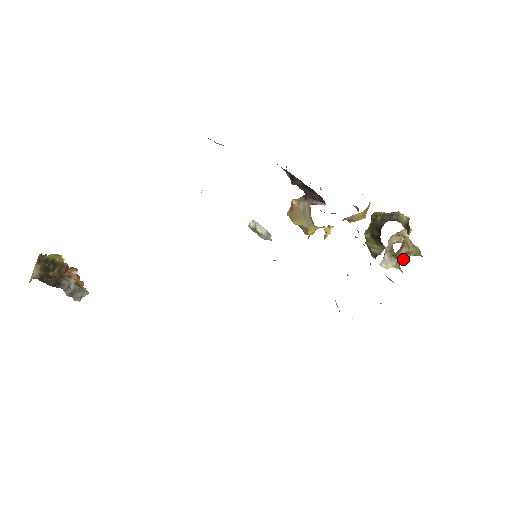
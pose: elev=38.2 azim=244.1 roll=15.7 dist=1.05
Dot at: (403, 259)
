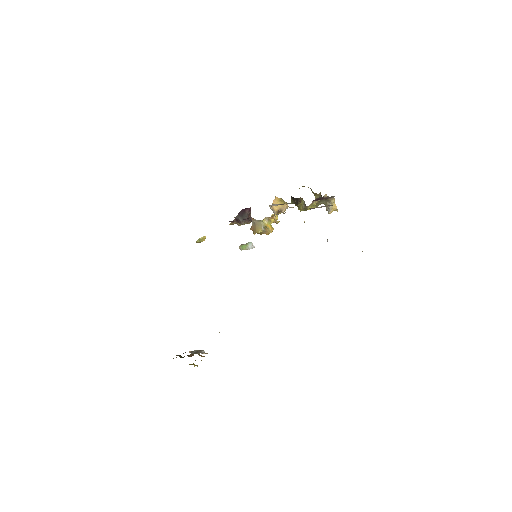
Dot at: (321, 195)
